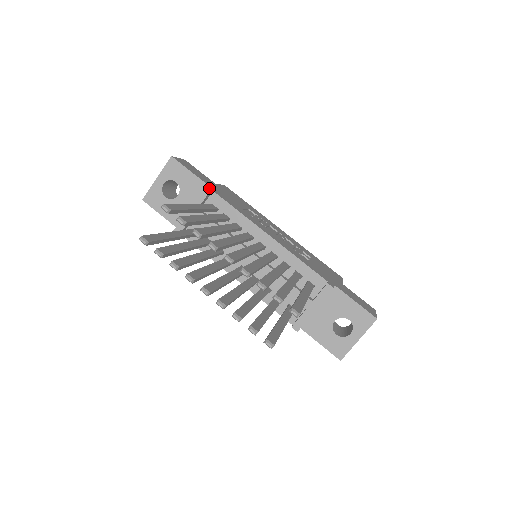
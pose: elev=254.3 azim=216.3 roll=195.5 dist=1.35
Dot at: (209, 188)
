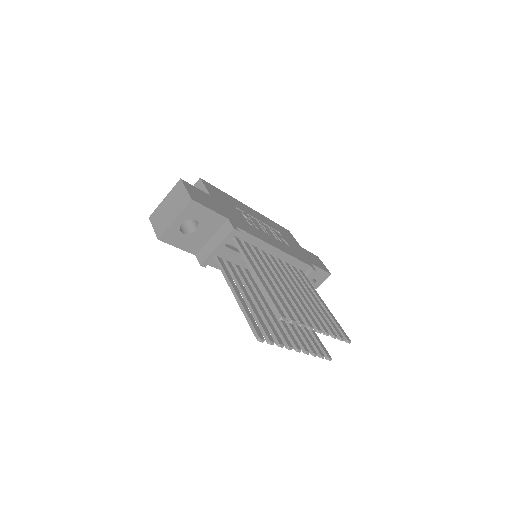
Dot at: (234, 226)
